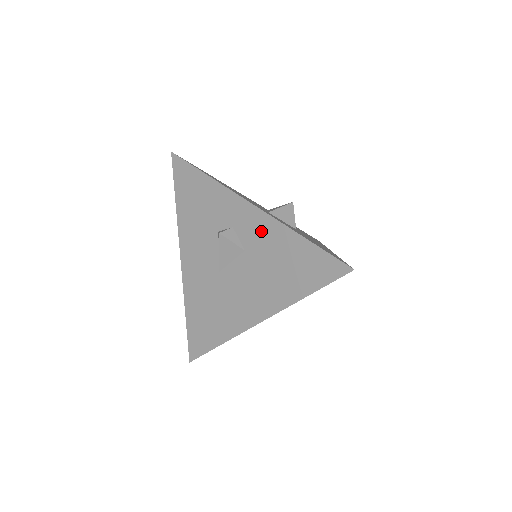
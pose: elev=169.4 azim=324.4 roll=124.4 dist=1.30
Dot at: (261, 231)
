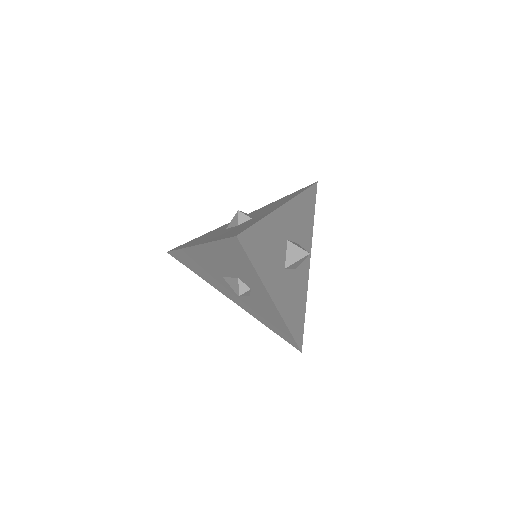
Dot at: (268, 308)
